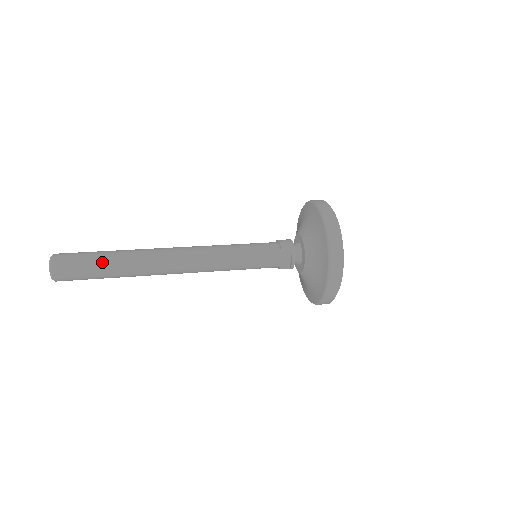
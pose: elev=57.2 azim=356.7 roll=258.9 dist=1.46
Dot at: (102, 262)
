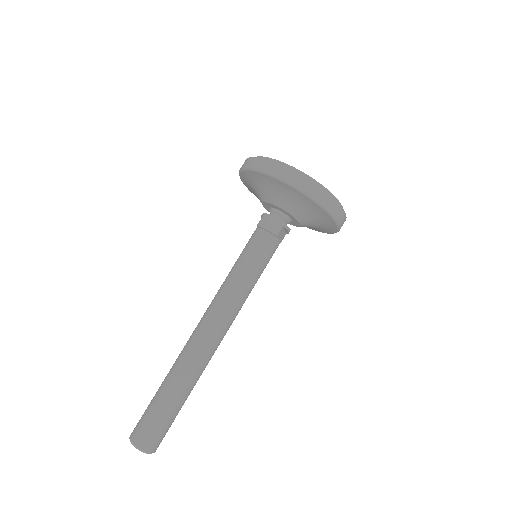
Dot at: (174, 405)
